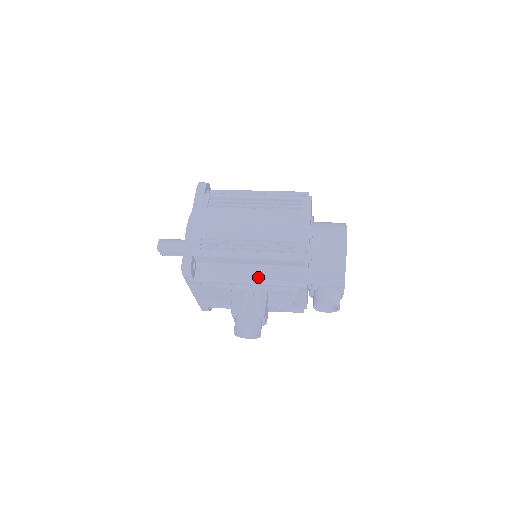
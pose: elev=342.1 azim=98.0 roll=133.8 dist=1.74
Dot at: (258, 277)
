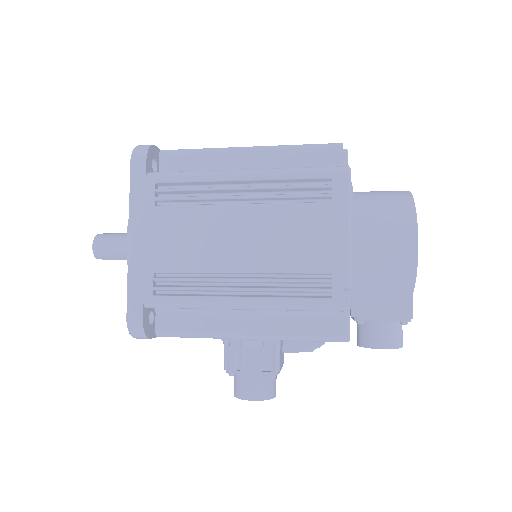
Dot at: (262, 329)
